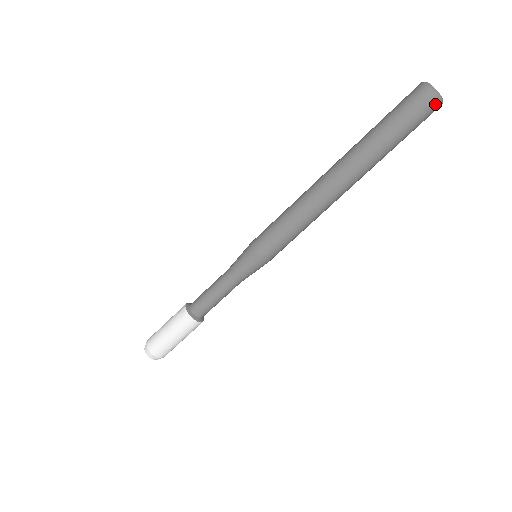
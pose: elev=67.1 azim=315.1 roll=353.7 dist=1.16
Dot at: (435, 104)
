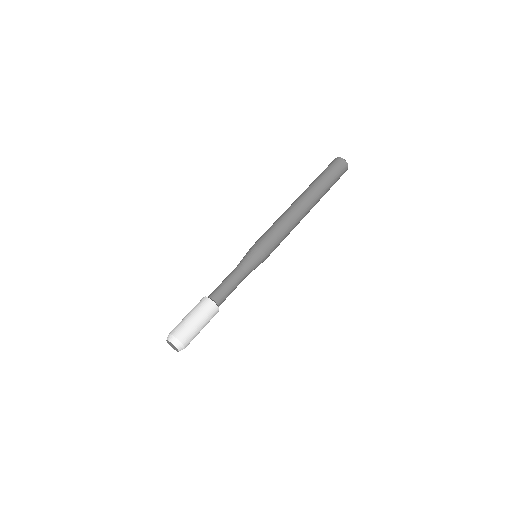
Dot at: (336, 160)
